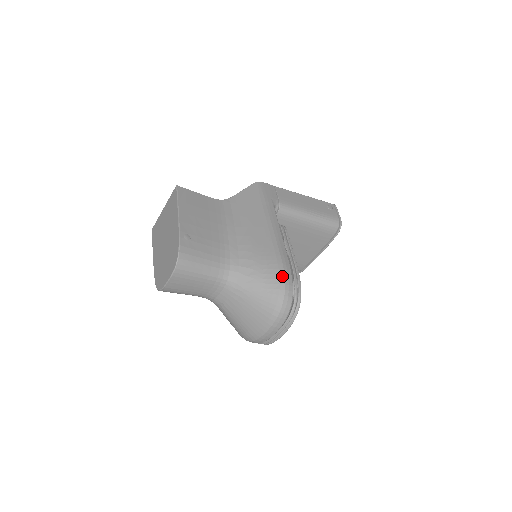
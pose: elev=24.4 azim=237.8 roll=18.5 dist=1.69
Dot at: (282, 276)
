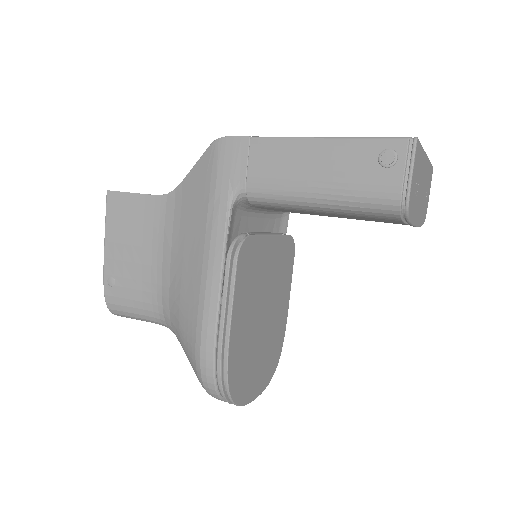
Dot at: (198, 361)
